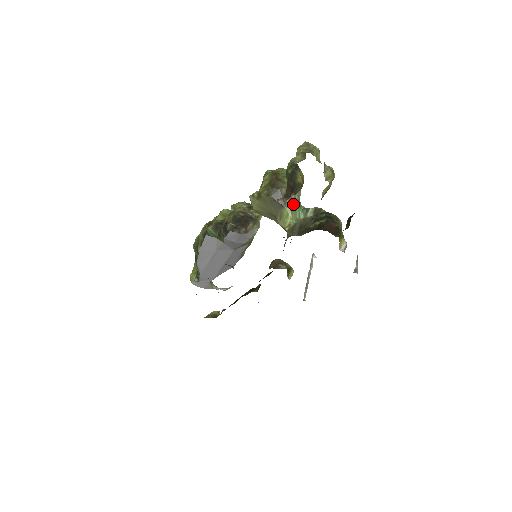
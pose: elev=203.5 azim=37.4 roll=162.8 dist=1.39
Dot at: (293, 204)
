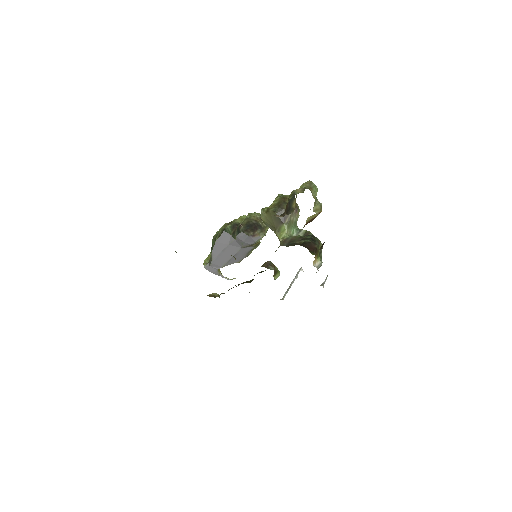
Dot at: (290, 223)
